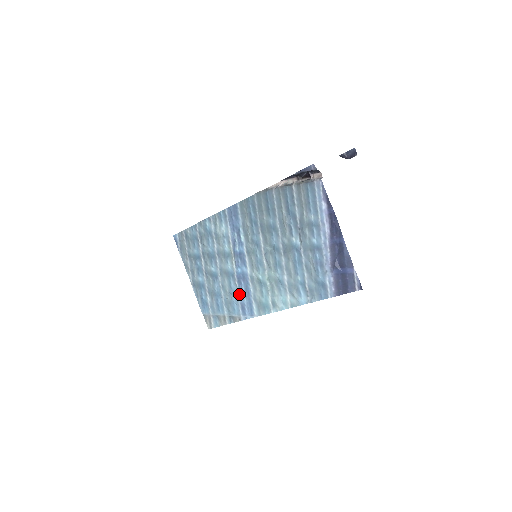
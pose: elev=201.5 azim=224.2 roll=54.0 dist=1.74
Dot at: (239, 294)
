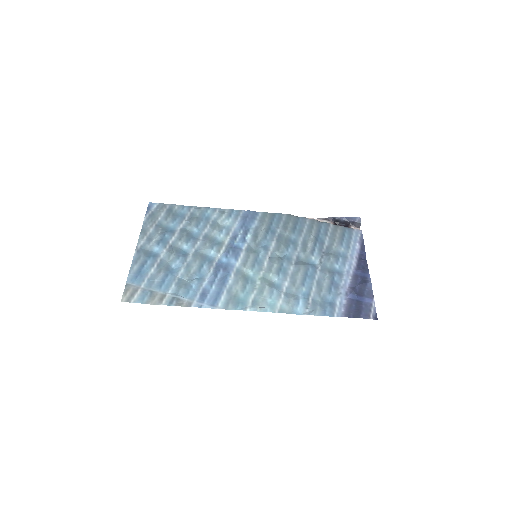
Dot at: (209, 279)
